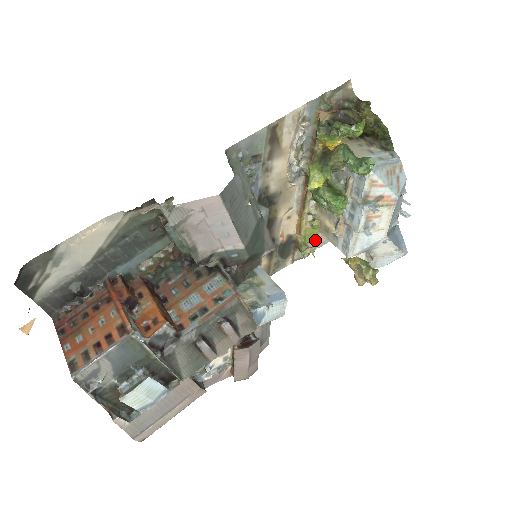
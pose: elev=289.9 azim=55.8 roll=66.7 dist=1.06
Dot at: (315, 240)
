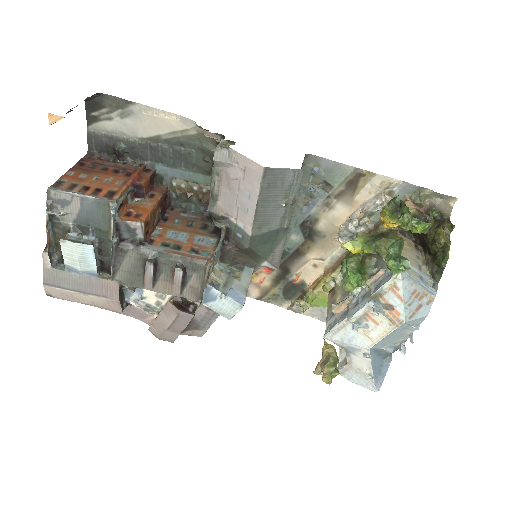
Dot at: (322, 310)
